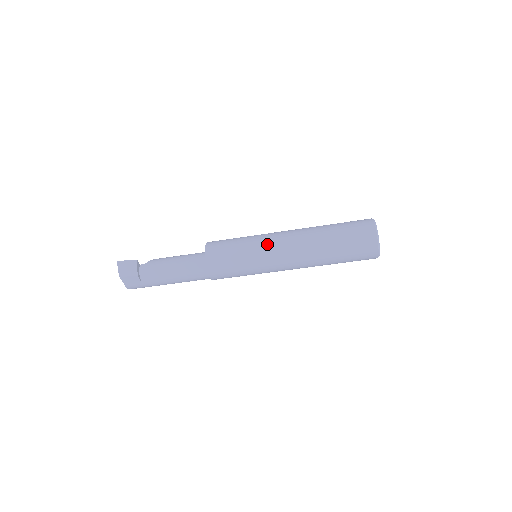
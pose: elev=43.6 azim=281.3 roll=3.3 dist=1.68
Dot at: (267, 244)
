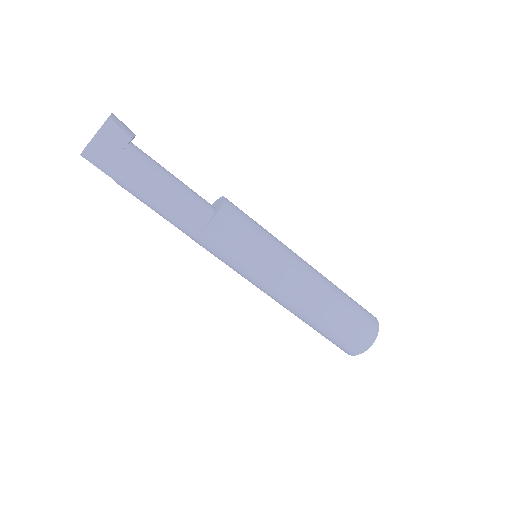
Dot at: (286, 246)
